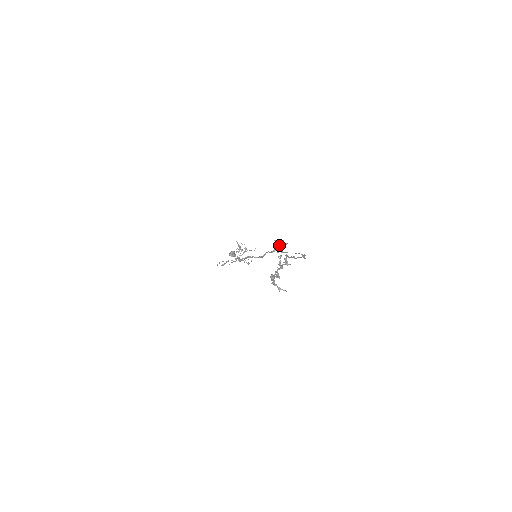
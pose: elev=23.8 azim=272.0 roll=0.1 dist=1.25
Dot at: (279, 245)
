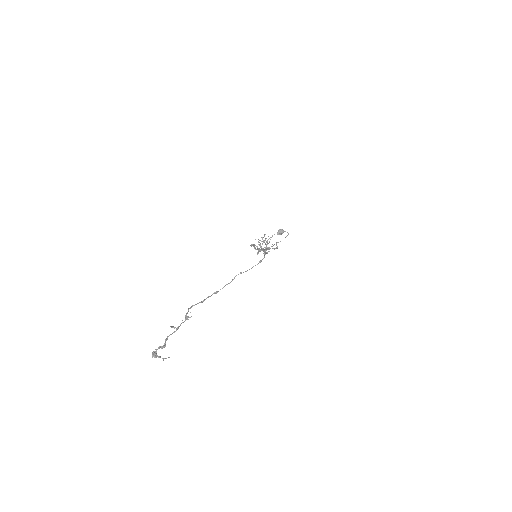
Dot at: occluded
